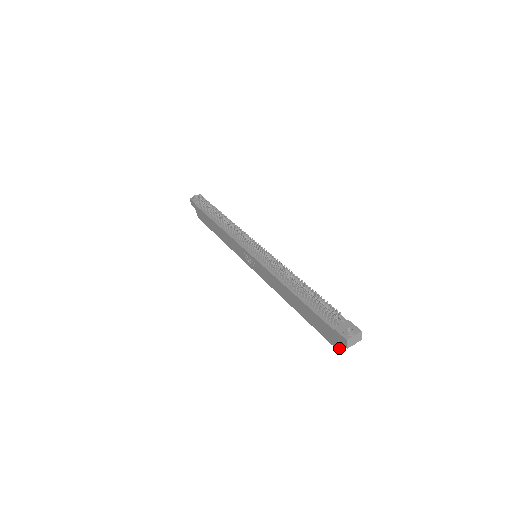
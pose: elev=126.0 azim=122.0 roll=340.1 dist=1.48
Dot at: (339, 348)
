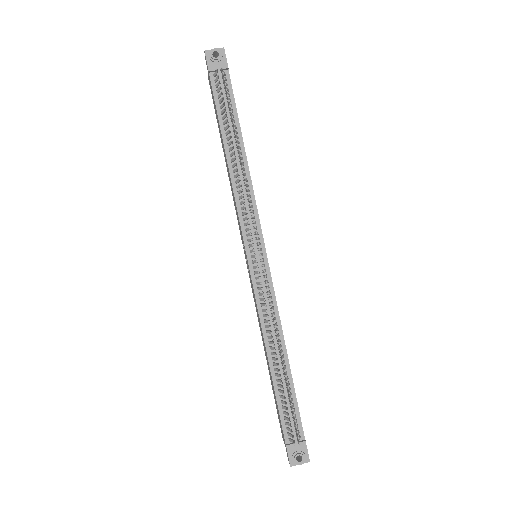
Dot at: occluded
